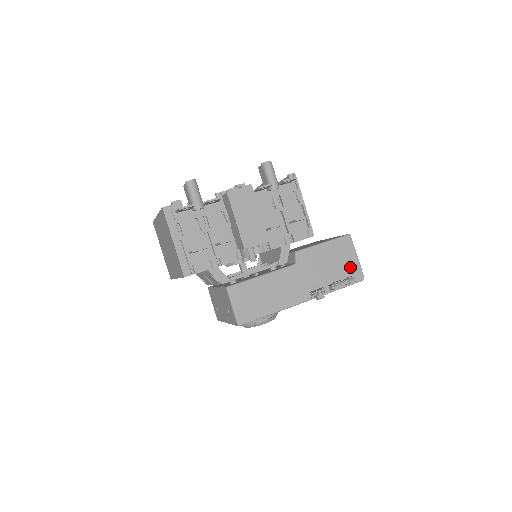
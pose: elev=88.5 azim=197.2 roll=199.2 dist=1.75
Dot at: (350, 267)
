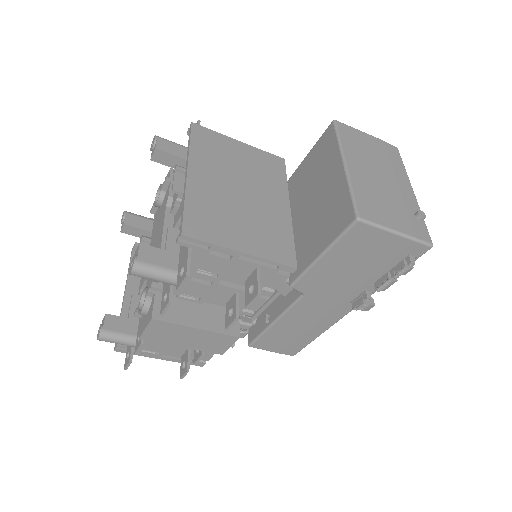
Dot at: (393, 252)
